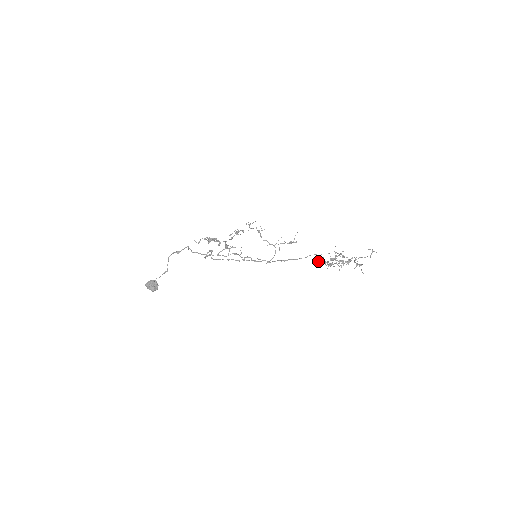
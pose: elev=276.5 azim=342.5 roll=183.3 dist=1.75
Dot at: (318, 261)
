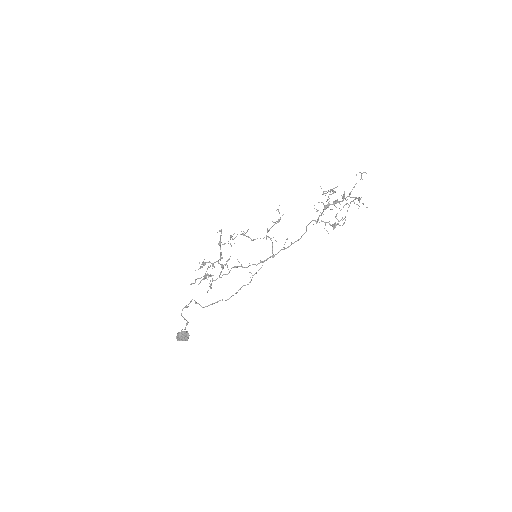
Dot at: occluded
